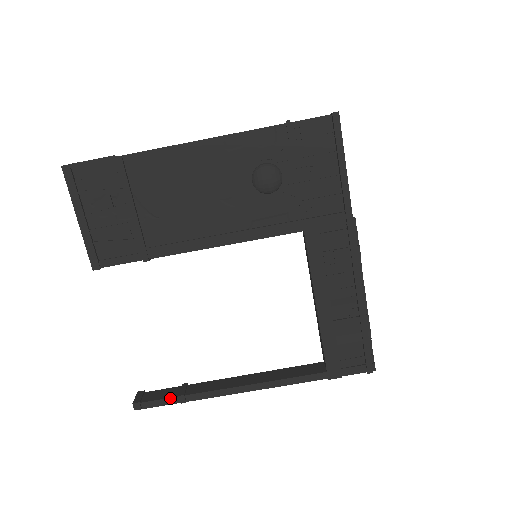
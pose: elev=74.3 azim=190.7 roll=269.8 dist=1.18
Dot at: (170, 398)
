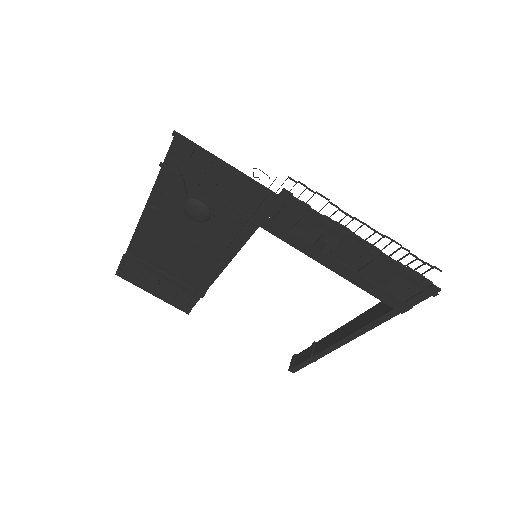
Dot at: (305, 361)
